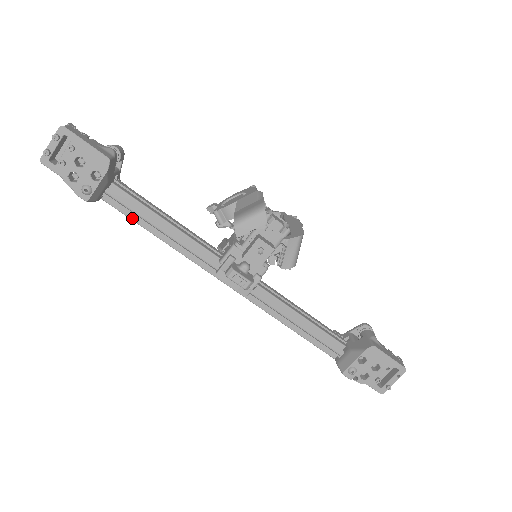
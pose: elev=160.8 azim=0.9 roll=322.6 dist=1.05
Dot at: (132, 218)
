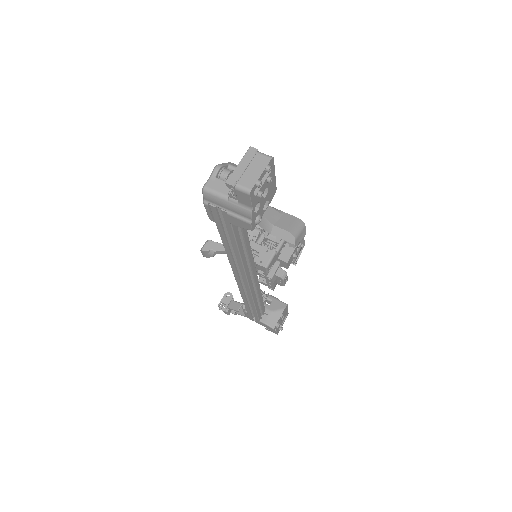
Dot at: (237, 238)
